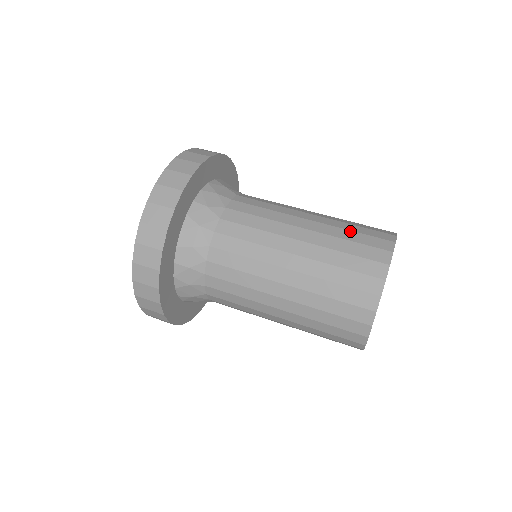
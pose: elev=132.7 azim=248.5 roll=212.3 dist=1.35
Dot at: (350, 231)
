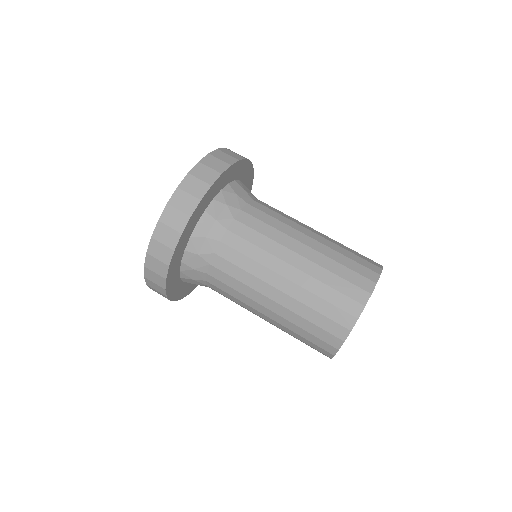
Dot at: (320, 299)
